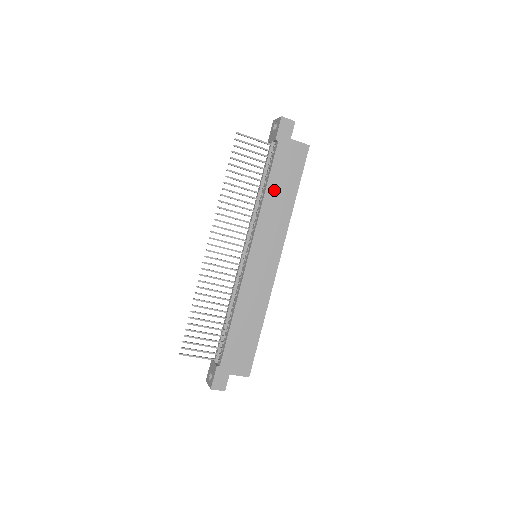
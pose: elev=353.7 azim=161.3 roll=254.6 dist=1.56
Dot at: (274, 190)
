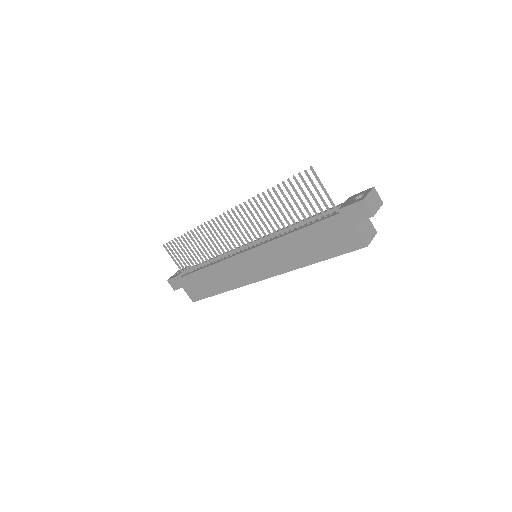
Dot at: (301, 239)
